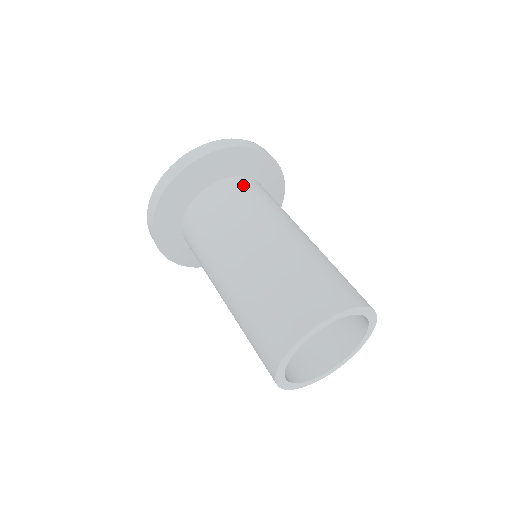
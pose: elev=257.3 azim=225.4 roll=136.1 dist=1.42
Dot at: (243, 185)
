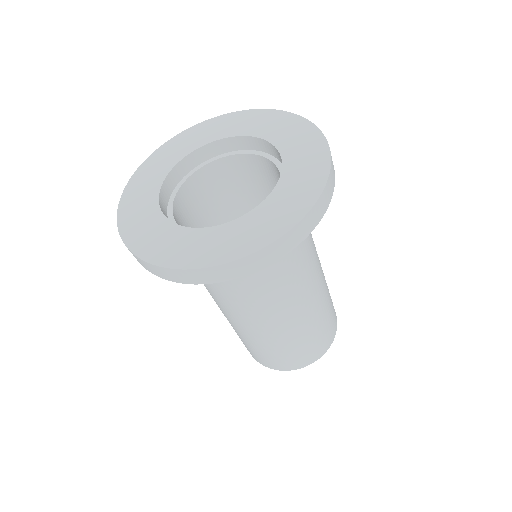
Dot at: occluded
